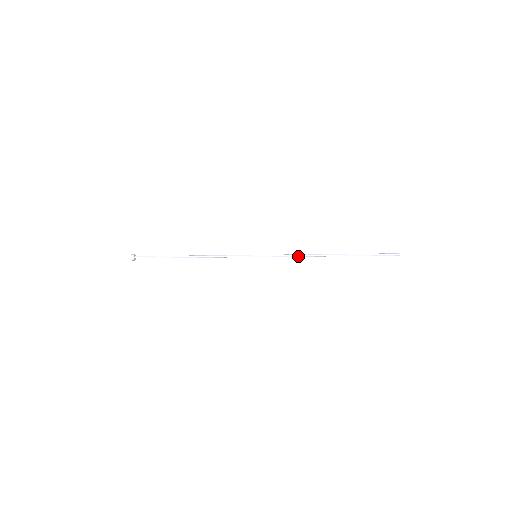
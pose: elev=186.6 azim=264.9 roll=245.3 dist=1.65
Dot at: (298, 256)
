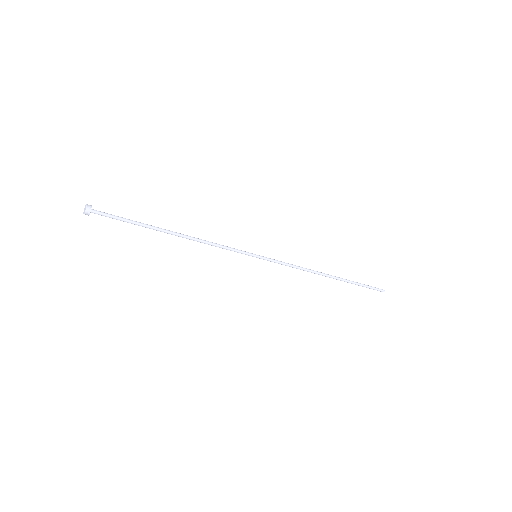
Dot at: (300, 268)
